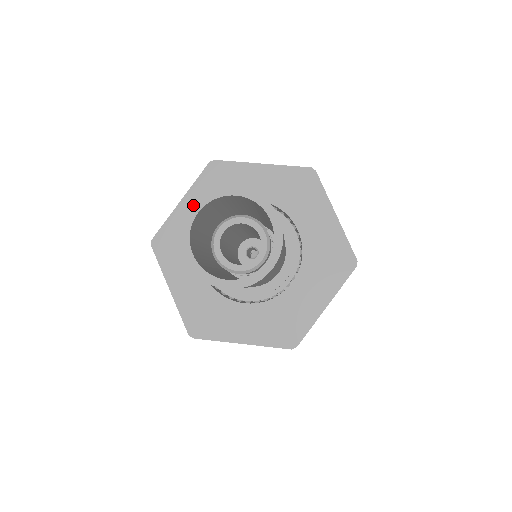
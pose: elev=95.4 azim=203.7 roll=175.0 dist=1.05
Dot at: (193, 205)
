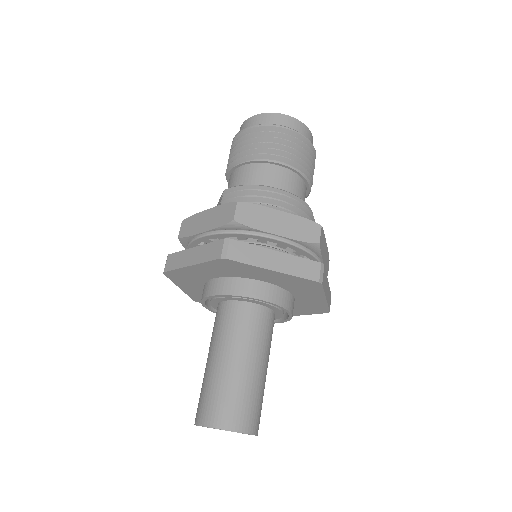
Dot at: occluded
